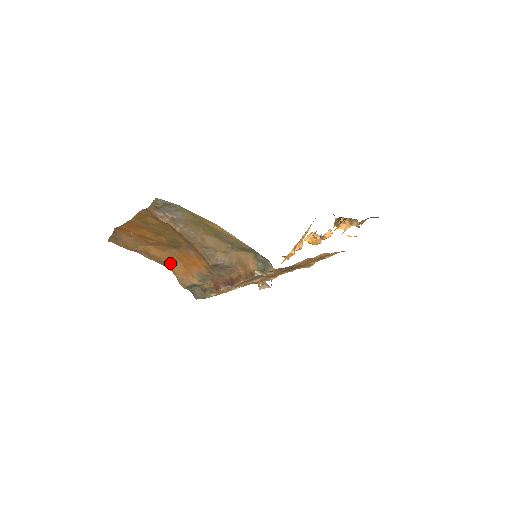
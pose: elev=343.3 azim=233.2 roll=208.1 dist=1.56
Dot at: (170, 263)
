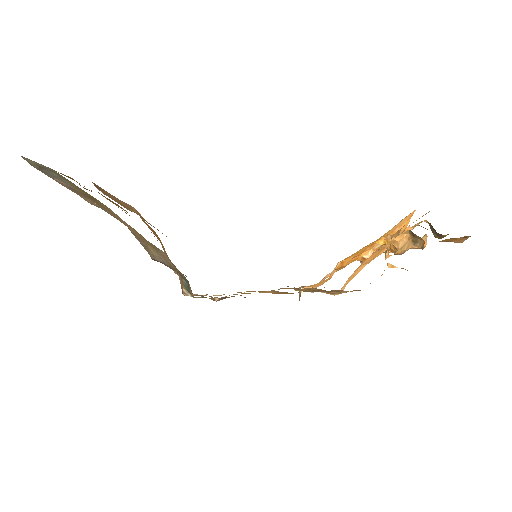
Dot at: (157, 237)
